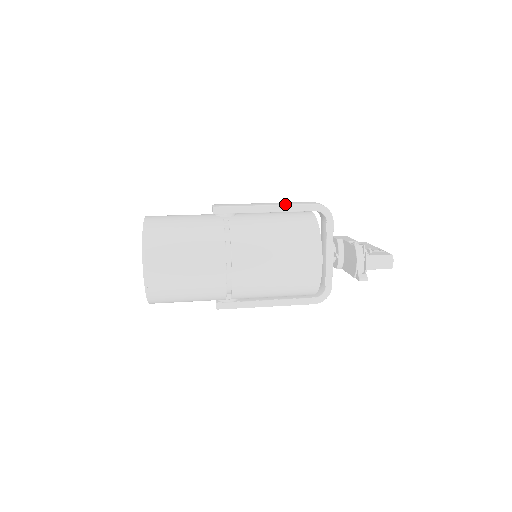
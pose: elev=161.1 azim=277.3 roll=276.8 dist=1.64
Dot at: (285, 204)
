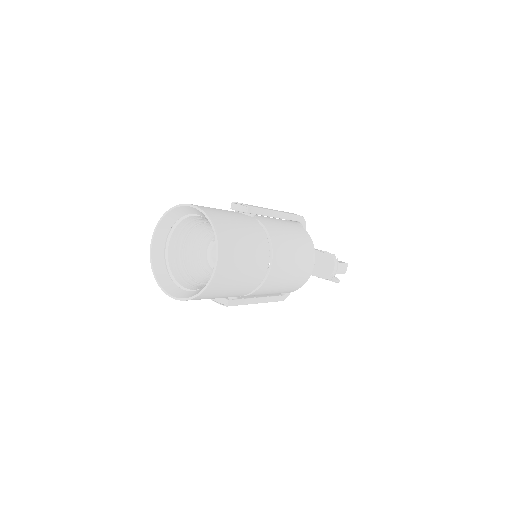
Dot at: occluded
